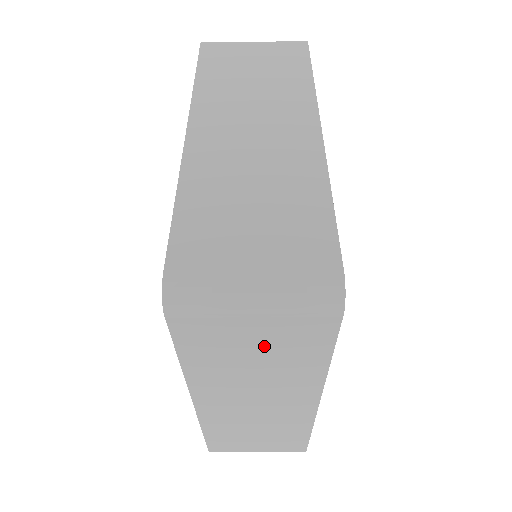
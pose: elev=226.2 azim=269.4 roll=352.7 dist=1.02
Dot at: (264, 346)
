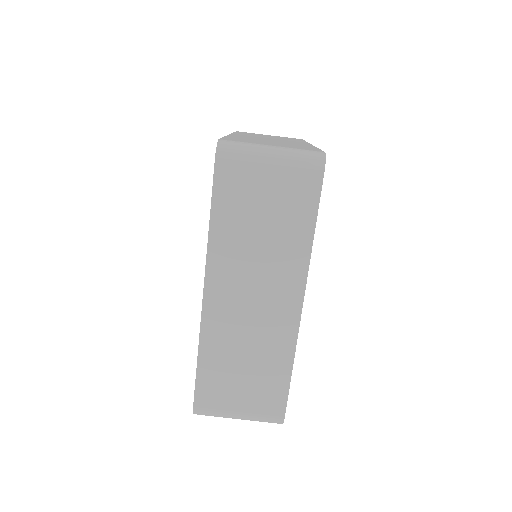
Dot at: (271, 206)
